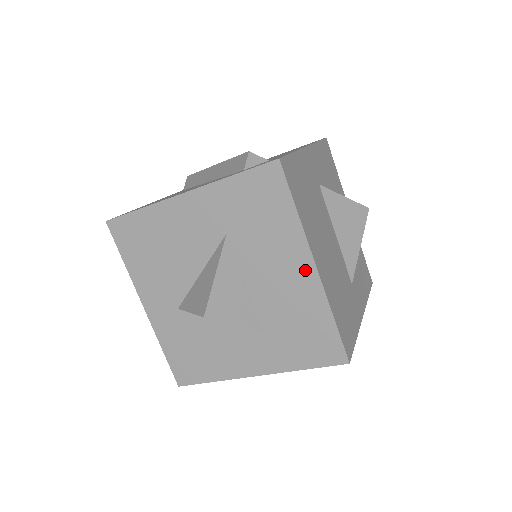
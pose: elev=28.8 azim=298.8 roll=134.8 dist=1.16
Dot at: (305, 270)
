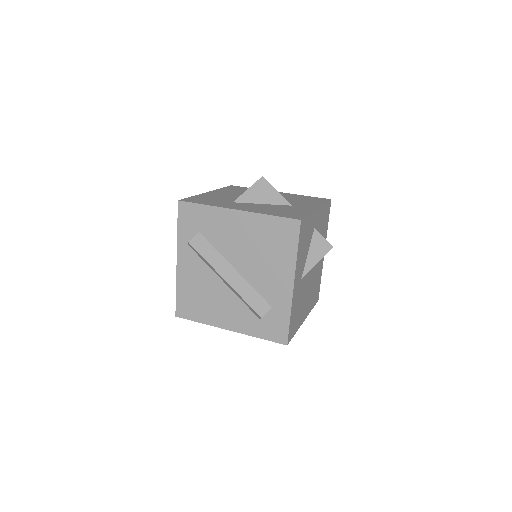
Dot at: occluded
